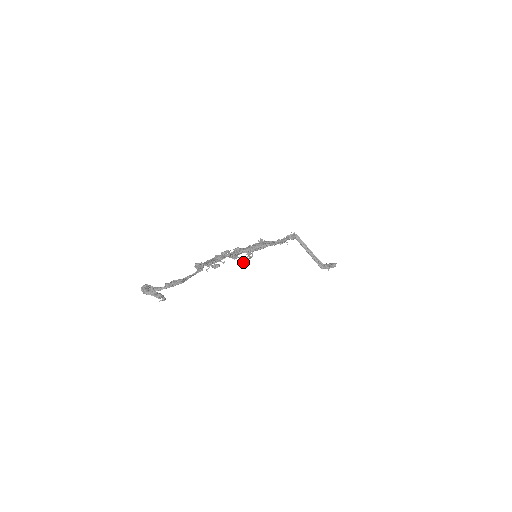
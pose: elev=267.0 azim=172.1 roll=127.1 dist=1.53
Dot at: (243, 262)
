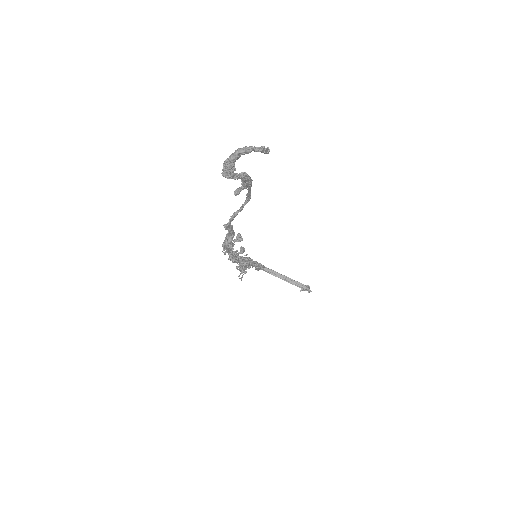
Dot at: (241, 278)
